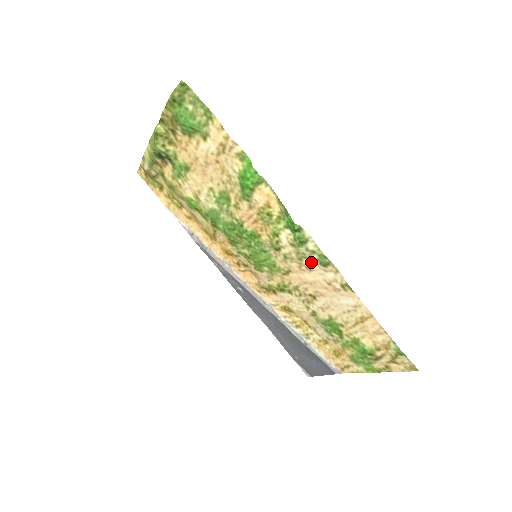
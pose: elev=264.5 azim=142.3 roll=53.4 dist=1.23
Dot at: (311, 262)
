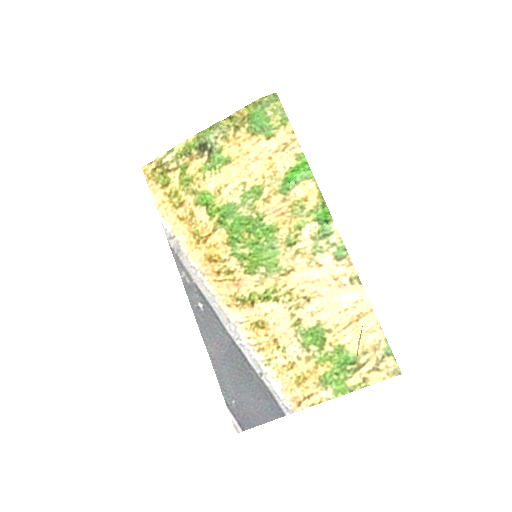
Dot at: (325, 256)
